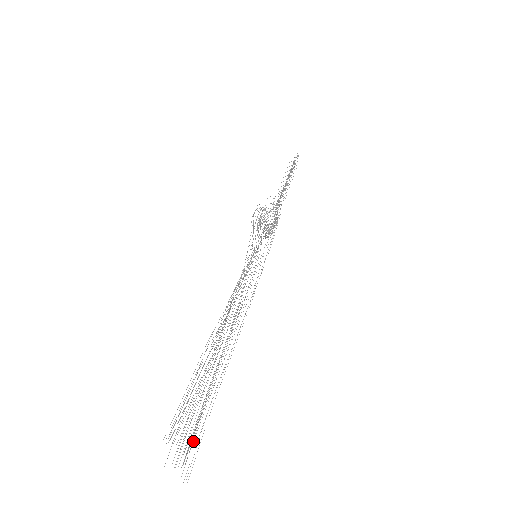
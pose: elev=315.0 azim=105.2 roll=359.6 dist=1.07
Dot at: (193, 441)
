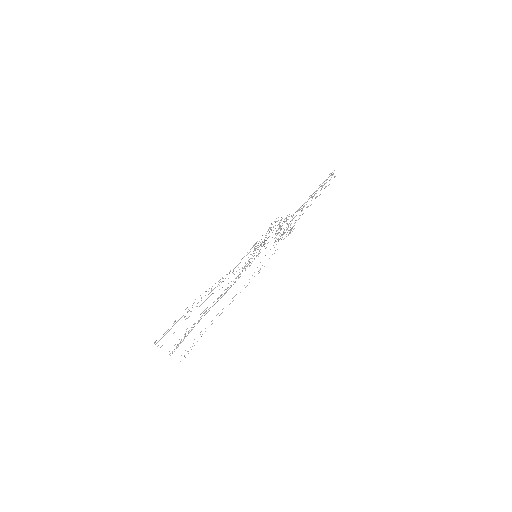
Dot at: occluded
